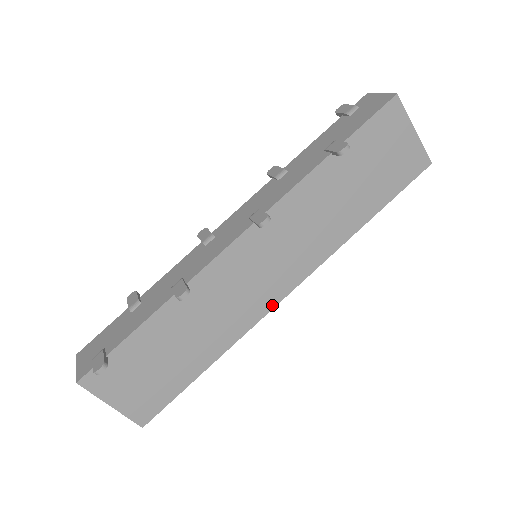
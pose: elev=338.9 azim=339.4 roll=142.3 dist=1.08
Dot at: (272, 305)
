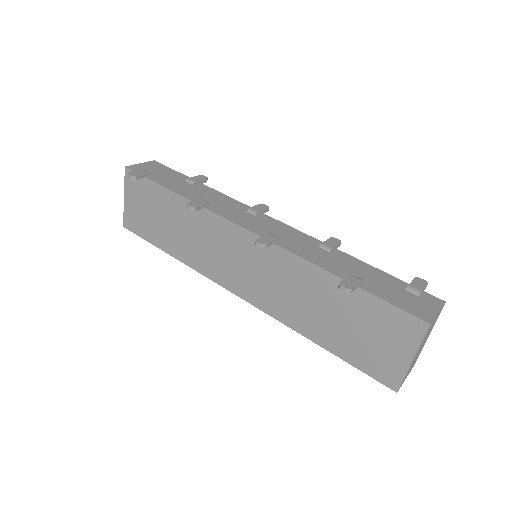
Dot at: (223, 284)
